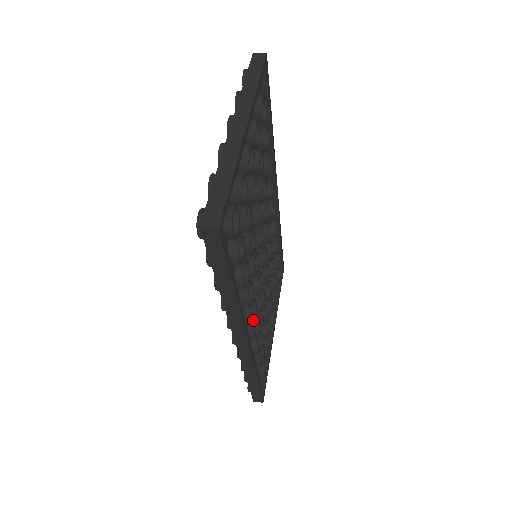
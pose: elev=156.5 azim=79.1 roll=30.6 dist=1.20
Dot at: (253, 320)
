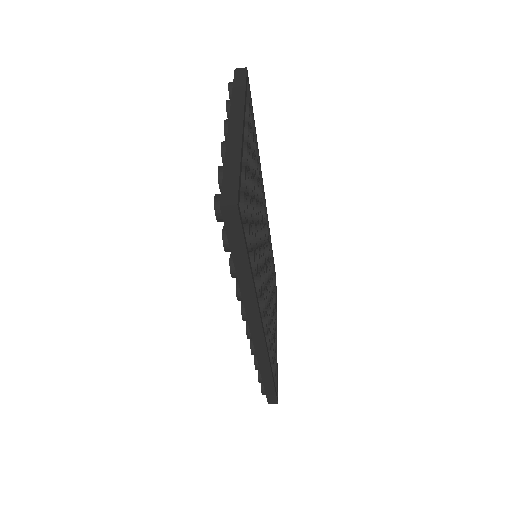
Dot at: occluded
